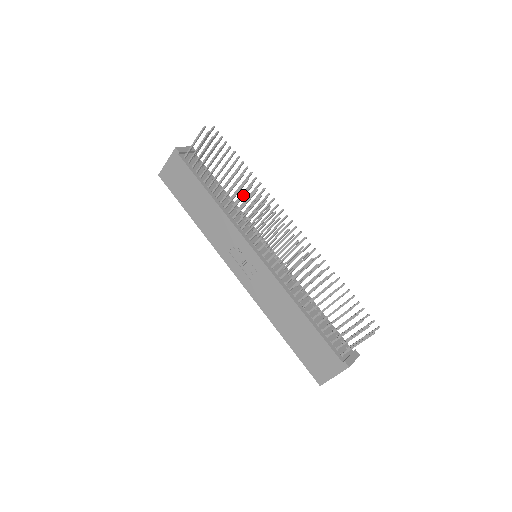
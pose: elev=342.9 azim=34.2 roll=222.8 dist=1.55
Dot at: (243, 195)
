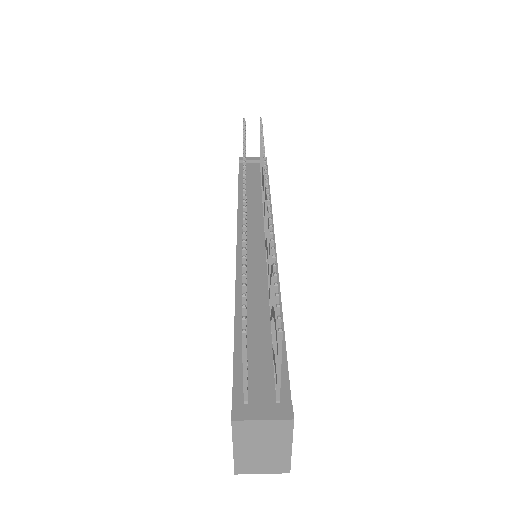
Dot at: occluded
